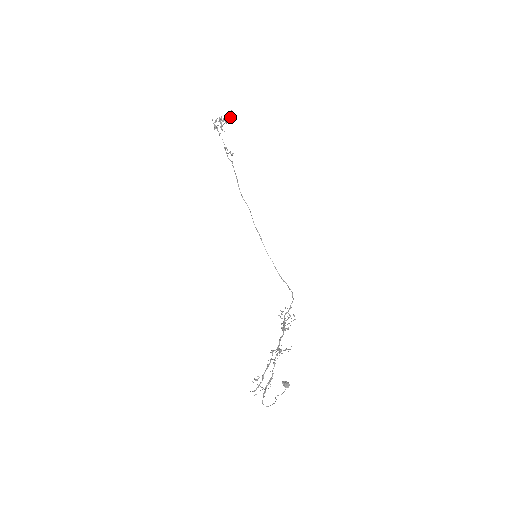
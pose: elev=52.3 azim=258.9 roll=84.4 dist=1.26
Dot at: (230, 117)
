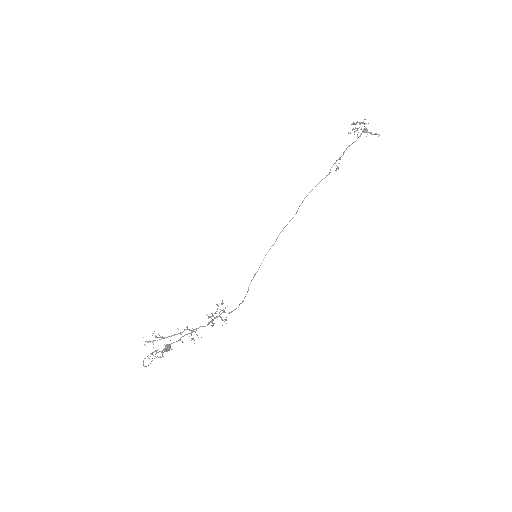
Dot at: occluded
